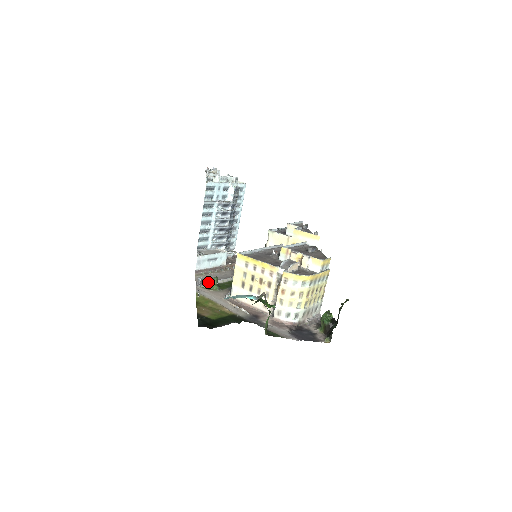
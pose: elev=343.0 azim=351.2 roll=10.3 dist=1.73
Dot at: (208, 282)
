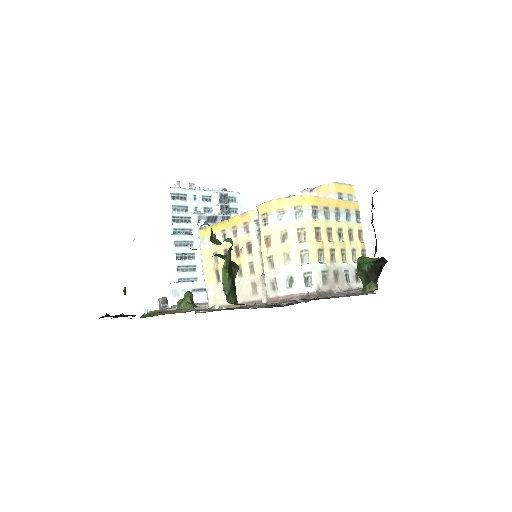
Dot at: (178, 304)
